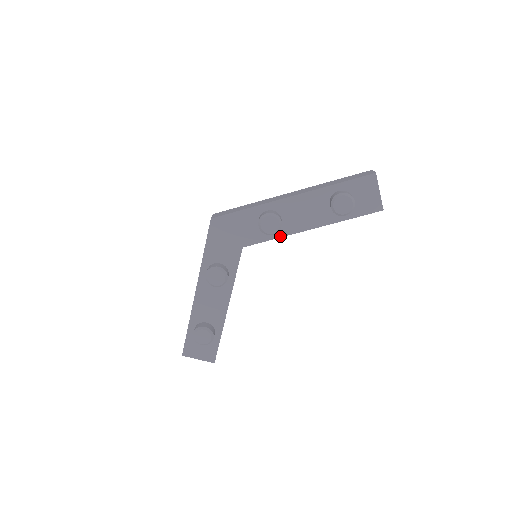
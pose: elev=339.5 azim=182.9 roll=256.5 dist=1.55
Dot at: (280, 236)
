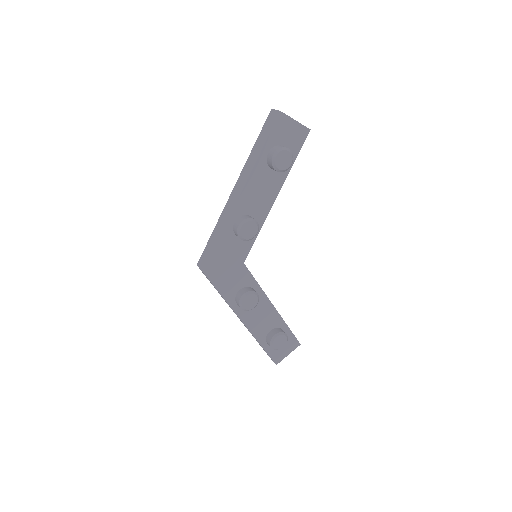
Dot at: (260, 227)
